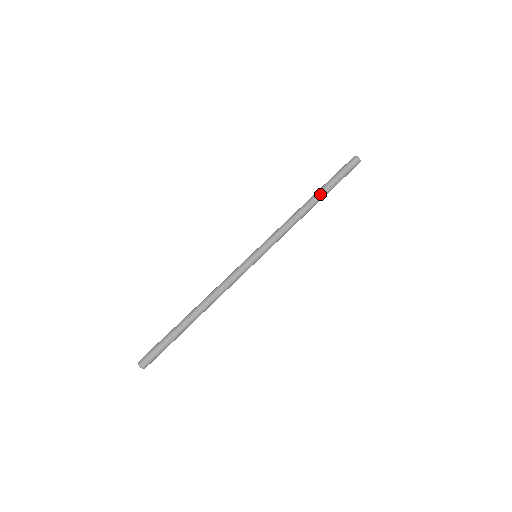
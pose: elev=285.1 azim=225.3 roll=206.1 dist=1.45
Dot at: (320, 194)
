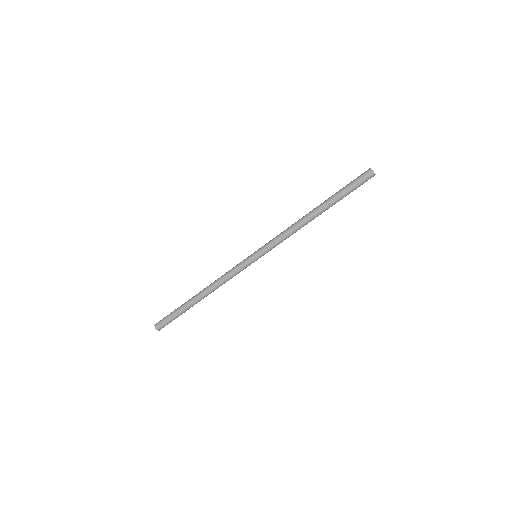
Dot at: occluded
